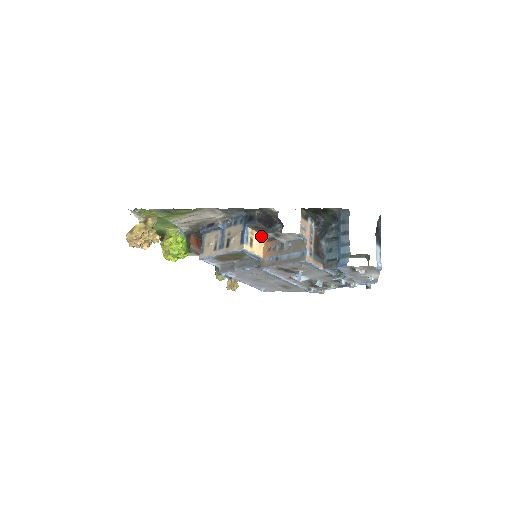
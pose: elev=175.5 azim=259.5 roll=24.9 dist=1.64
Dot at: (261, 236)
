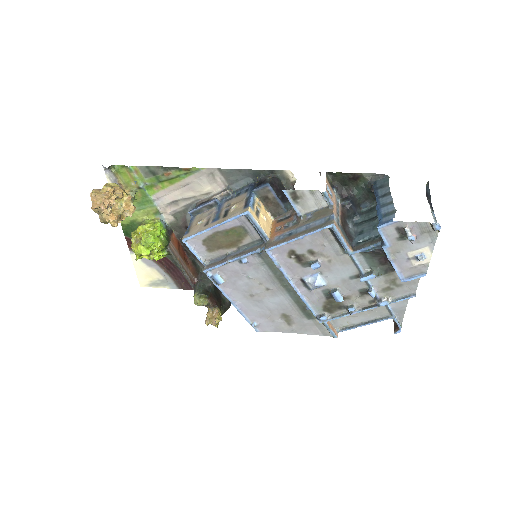
Dot at: (269, 216)
